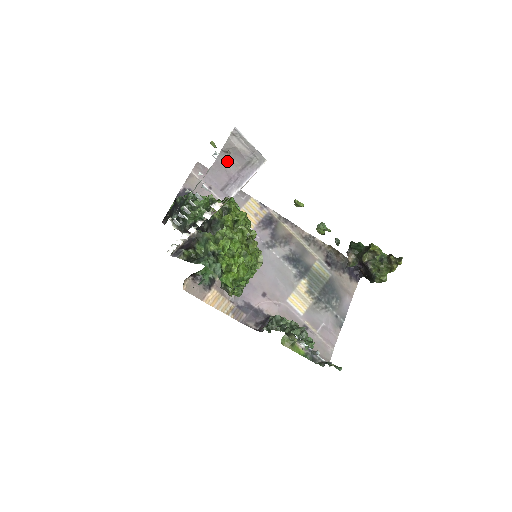
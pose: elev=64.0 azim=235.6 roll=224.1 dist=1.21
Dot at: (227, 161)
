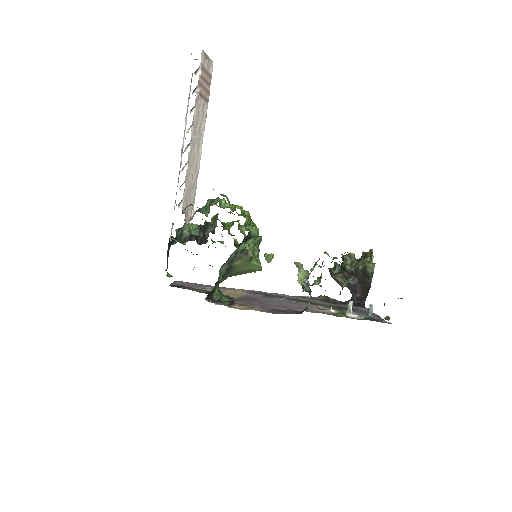
Dot at: occluded
